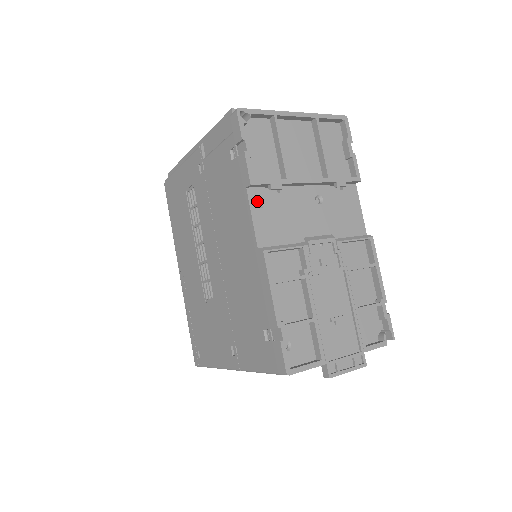
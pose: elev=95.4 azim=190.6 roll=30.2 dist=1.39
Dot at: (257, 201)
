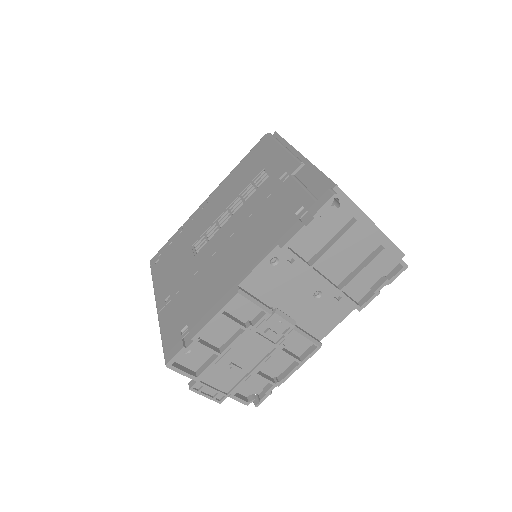
Dot at: (276, 257)
